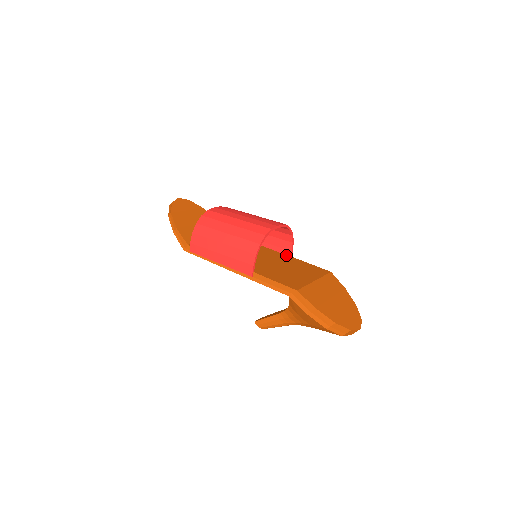
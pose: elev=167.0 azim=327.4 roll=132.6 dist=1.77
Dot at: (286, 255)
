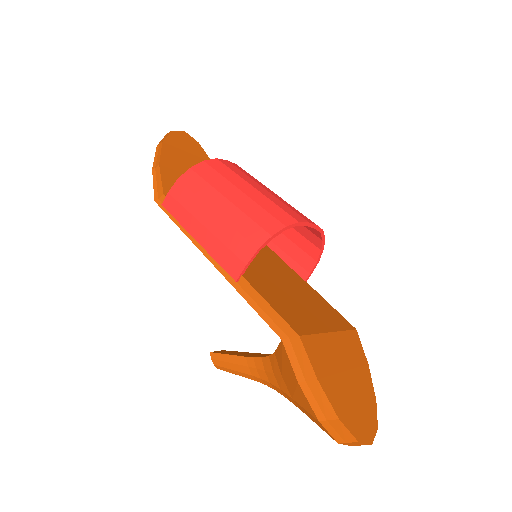
Dot at: (299, 276)
